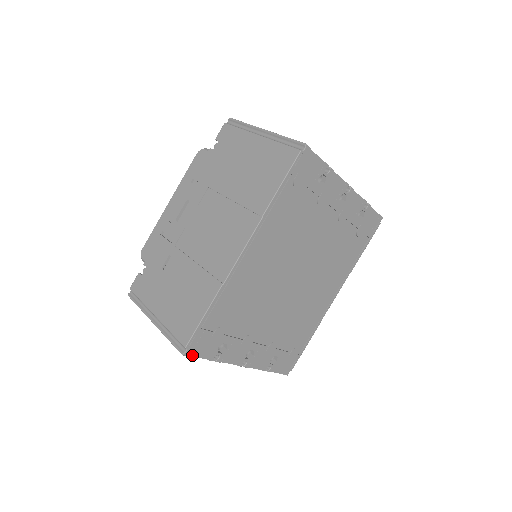
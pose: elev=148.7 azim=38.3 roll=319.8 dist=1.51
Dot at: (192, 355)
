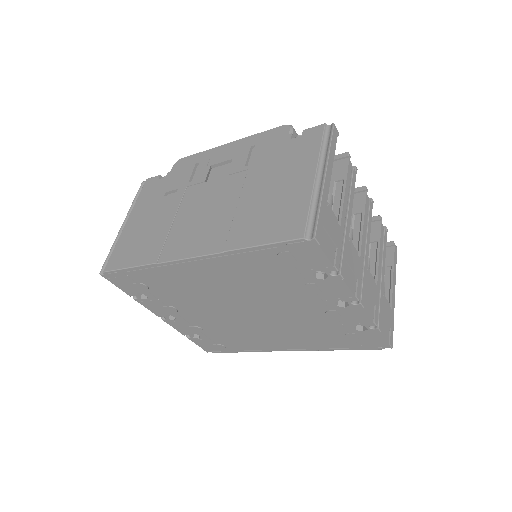
Dot at: (109, 280)
